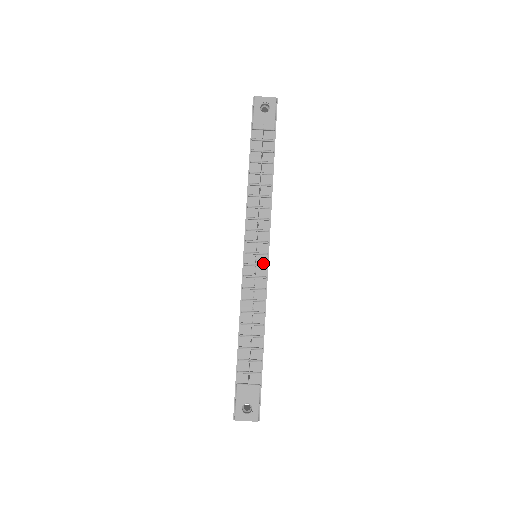
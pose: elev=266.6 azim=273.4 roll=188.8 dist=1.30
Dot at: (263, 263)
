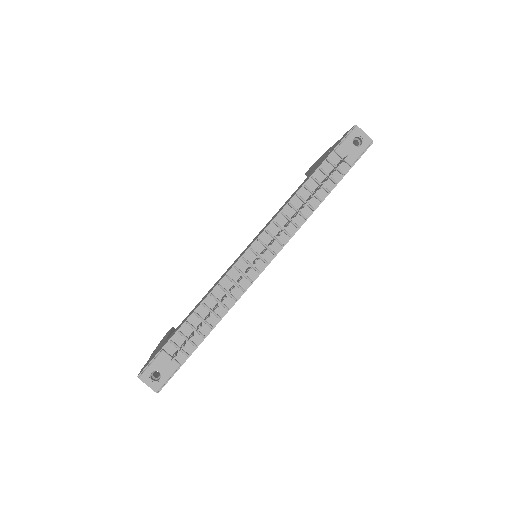
Dot at: (258, 268)
